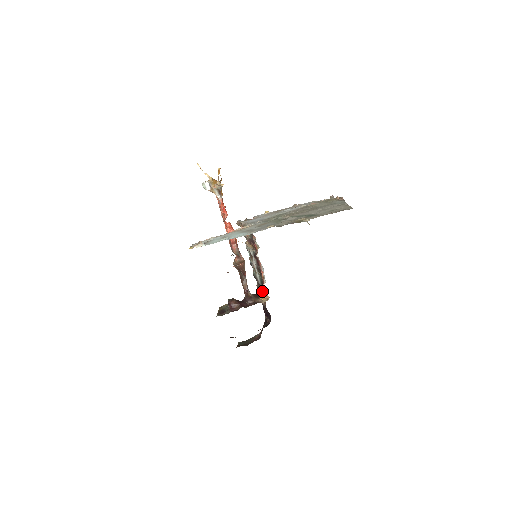
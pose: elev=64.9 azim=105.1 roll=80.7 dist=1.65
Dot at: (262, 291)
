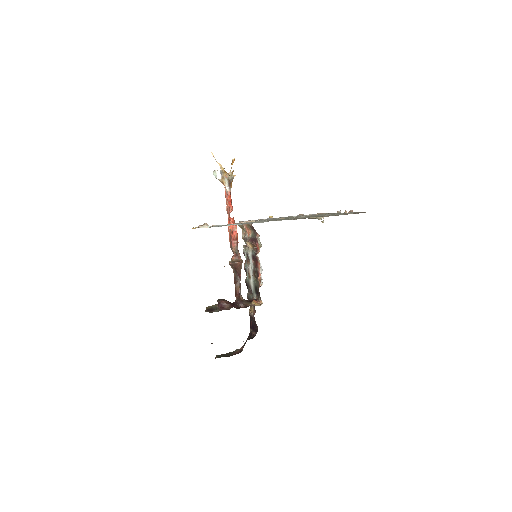
Dot at: (254, 298)
